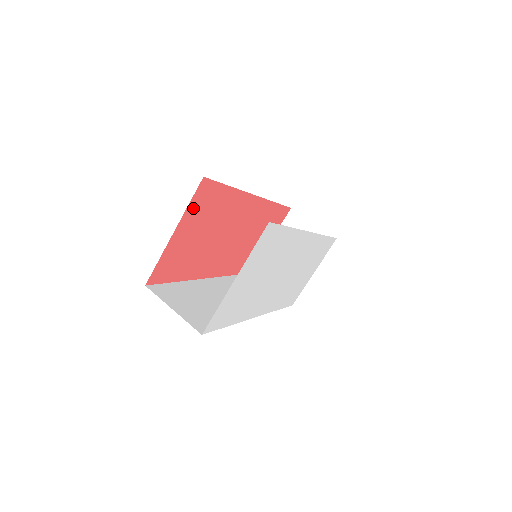
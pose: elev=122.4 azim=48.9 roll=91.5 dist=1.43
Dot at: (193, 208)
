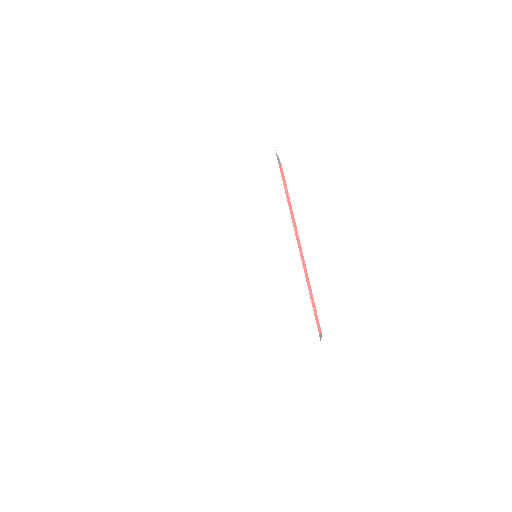
Dot at: occluded
